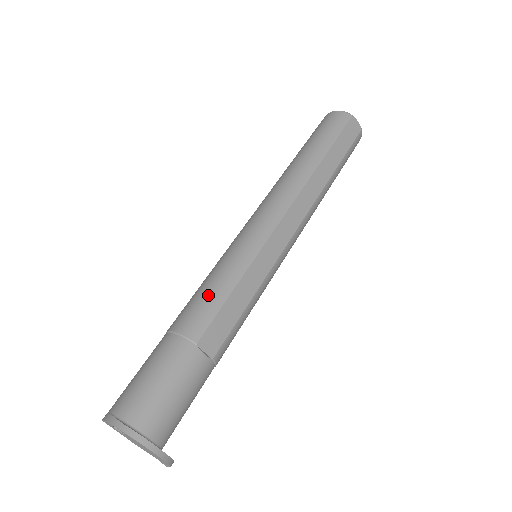
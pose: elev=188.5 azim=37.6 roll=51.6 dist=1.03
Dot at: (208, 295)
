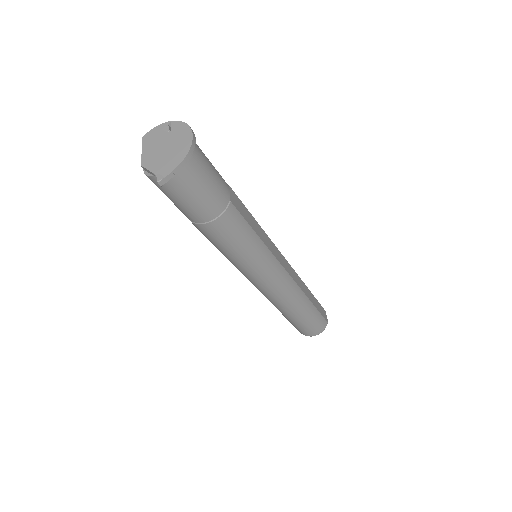
Dot at: occluded
